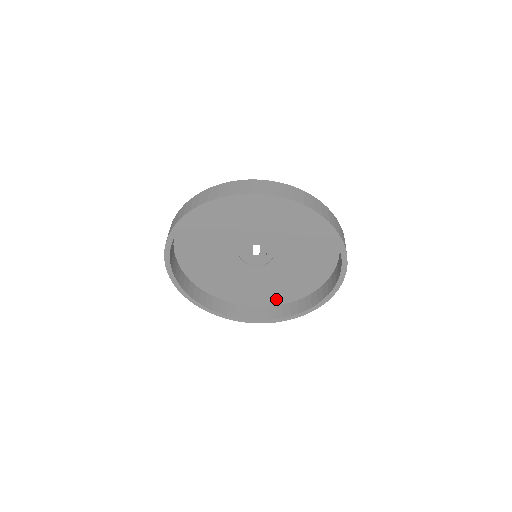
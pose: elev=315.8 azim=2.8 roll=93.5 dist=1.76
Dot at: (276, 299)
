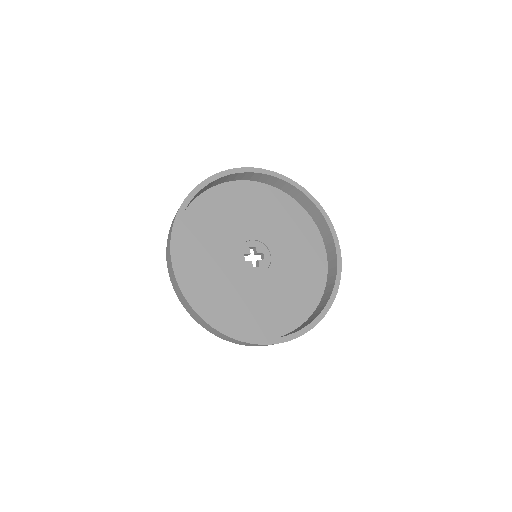
Dot at: (291, 319)
